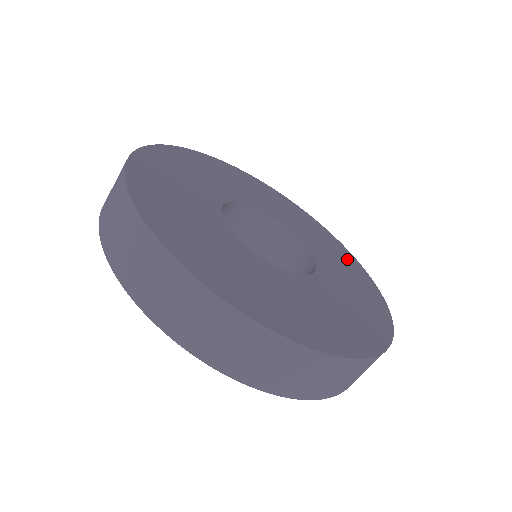
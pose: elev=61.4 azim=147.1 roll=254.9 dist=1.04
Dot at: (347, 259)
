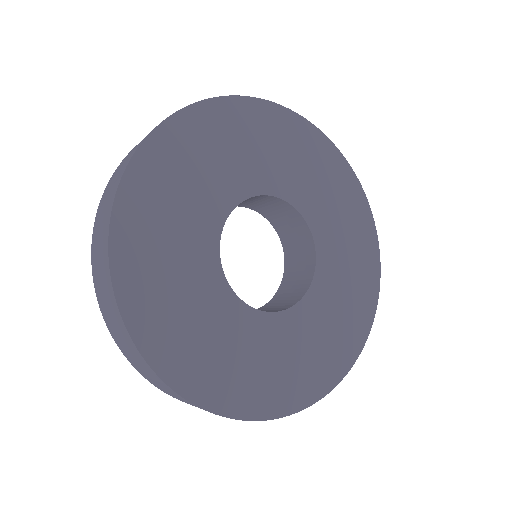
Dot at: (363, 291)
